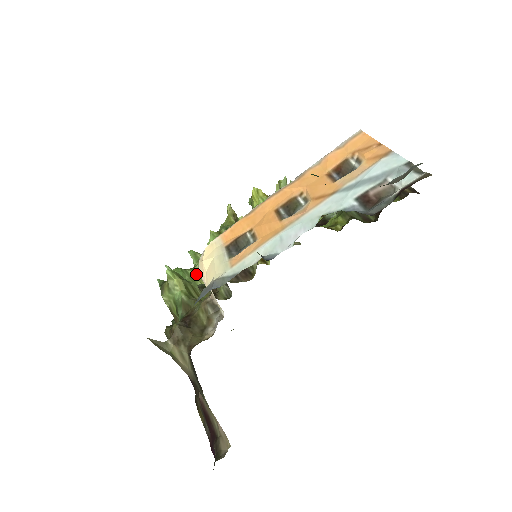
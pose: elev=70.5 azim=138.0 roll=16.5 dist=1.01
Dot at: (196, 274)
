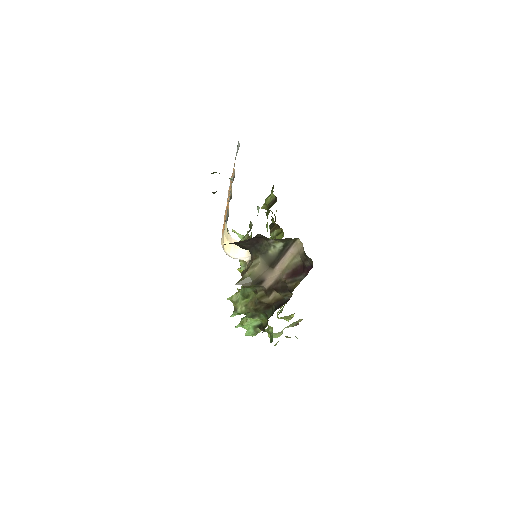
Dot at: occluded
